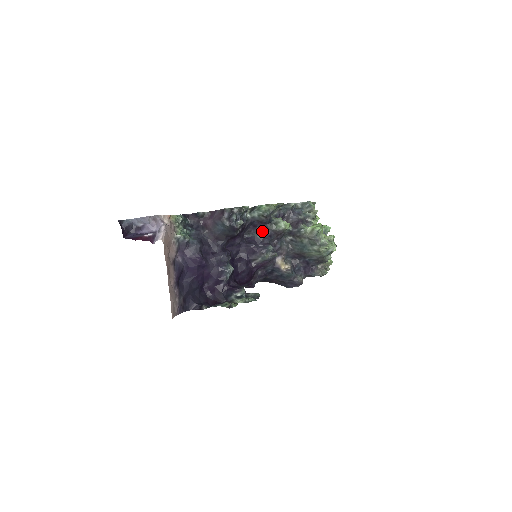
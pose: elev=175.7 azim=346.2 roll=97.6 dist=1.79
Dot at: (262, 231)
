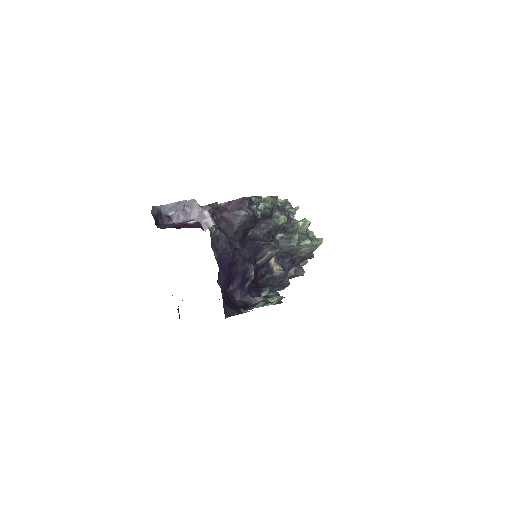
Dot at: (262, 227)
